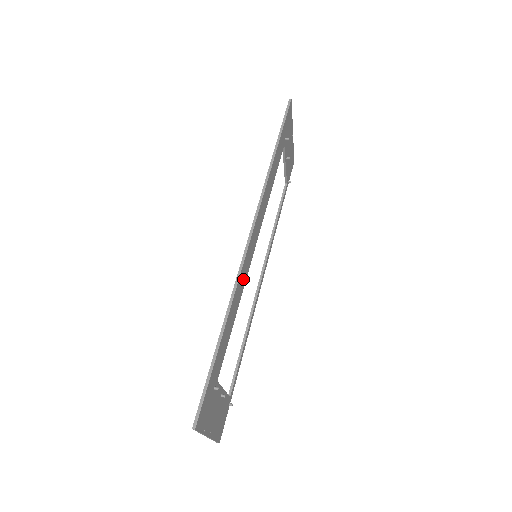
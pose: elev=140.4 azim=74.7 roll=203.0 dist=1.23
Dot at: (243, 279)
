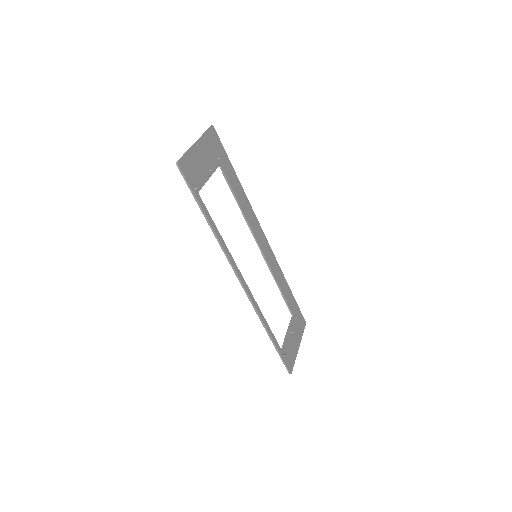
Dot at: (251, 220)
